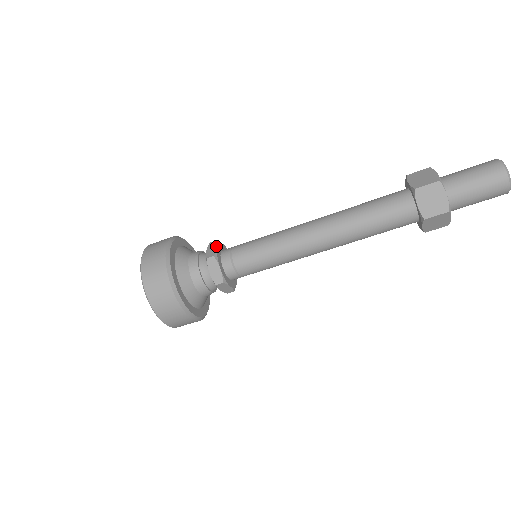
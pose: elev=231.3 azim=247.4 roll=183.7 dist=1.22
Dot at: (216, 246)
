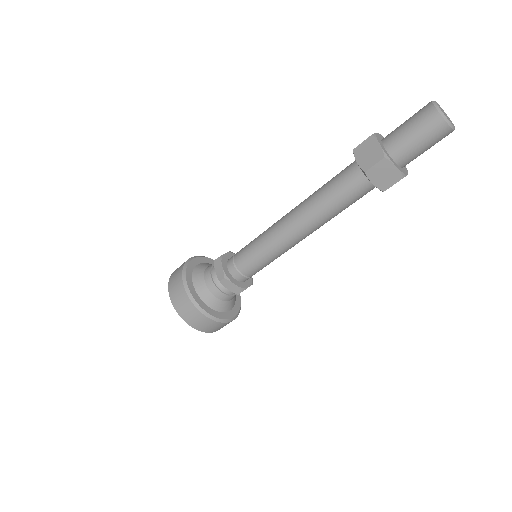
Dot at: (221, 266)
